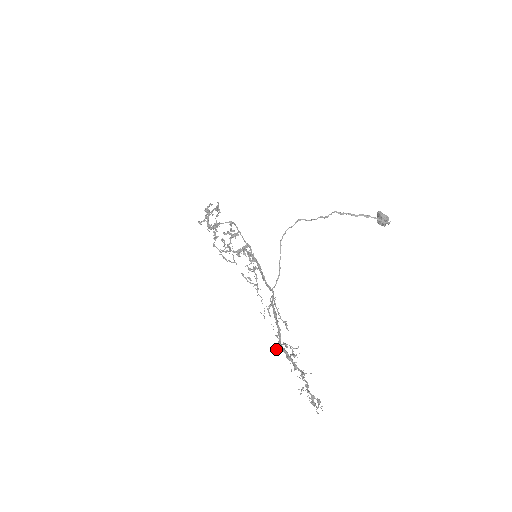
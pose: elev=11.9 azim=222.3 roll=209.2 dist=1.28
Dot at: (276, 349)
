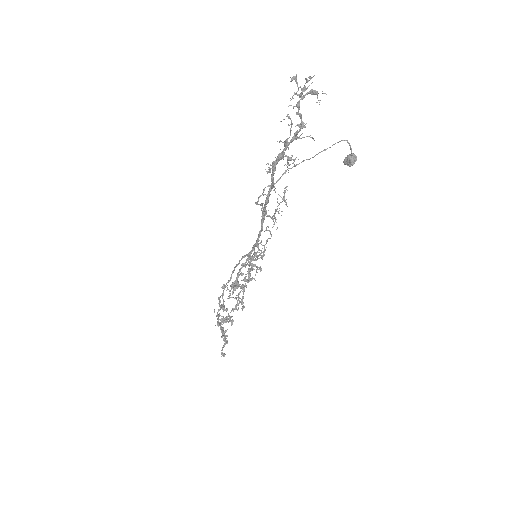
Dot at: occluded
